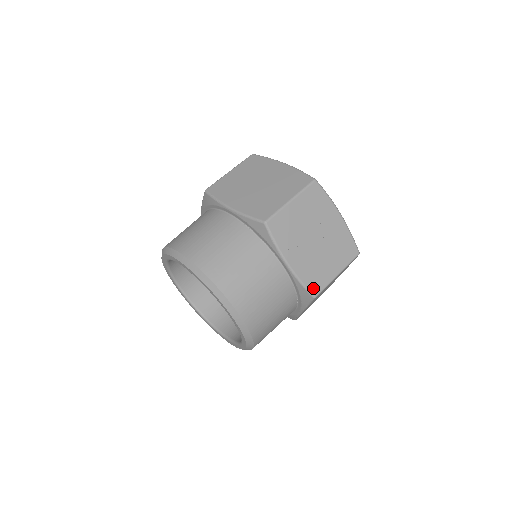
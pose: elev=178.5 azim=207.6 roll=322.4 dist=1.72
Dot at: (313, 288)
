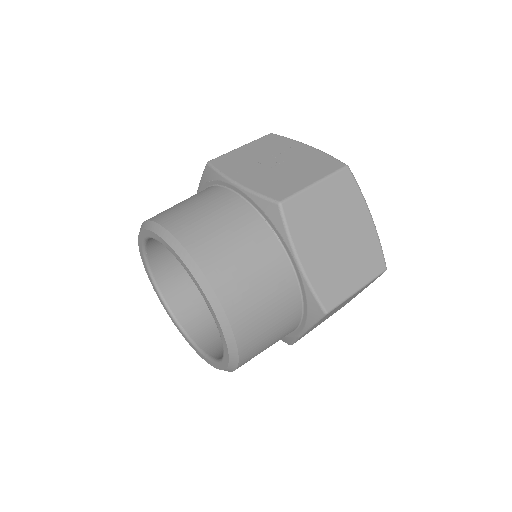
Dot at: (275, 196)
